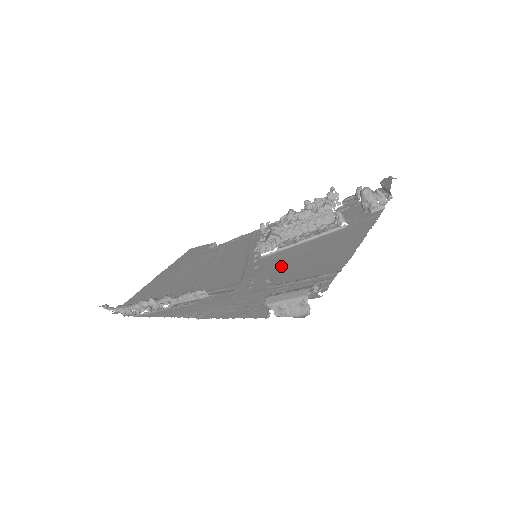
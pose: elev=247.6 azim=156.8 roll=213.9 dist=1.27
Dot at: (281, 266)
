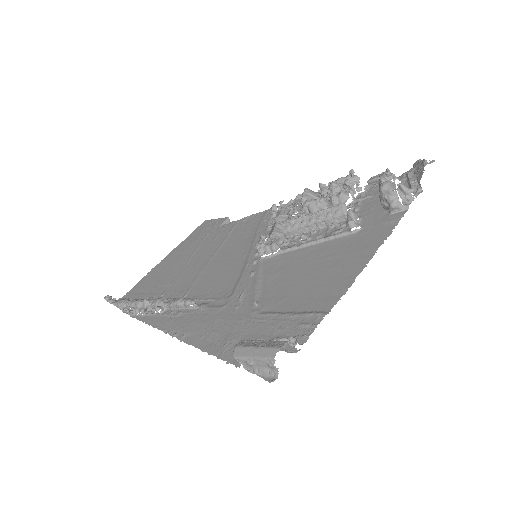
Dot at: (275, 281)
